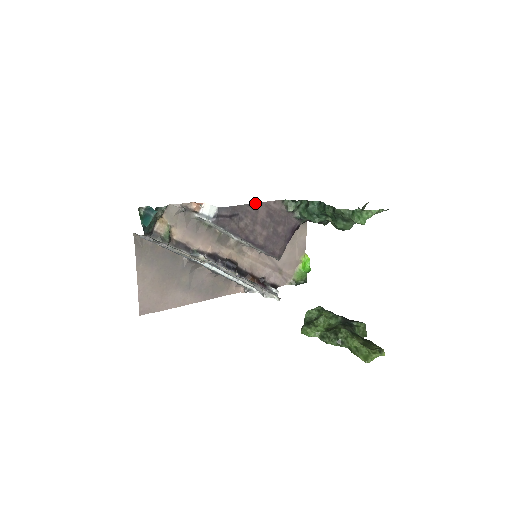
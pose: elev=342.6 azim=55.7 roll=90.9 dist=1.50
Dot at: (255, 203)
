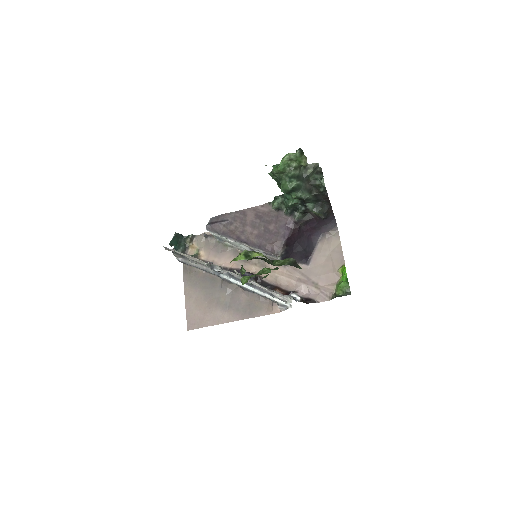
Dot at: (243, 210)
